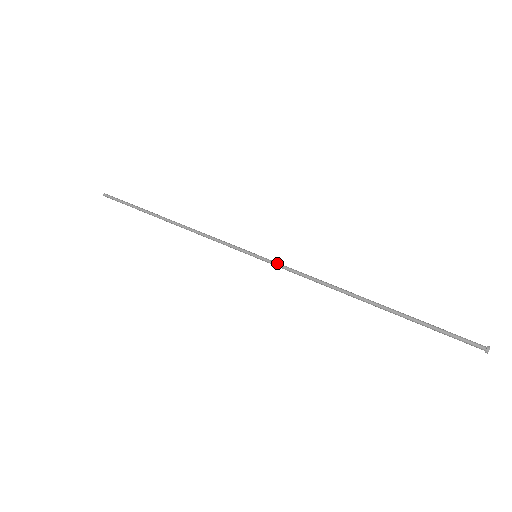
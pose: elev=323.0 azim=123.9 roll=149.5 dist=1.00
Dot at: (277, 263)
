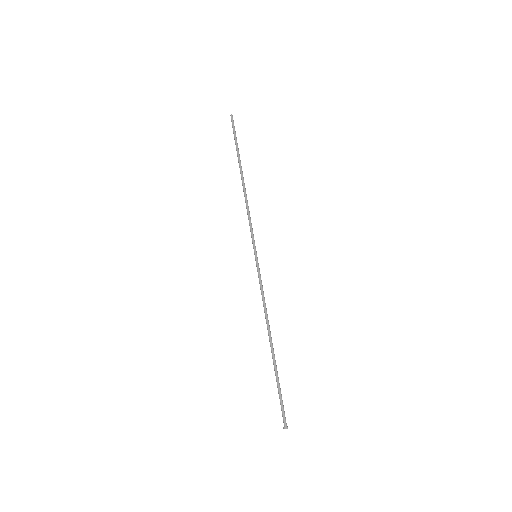
Dot at: (259, 273)
